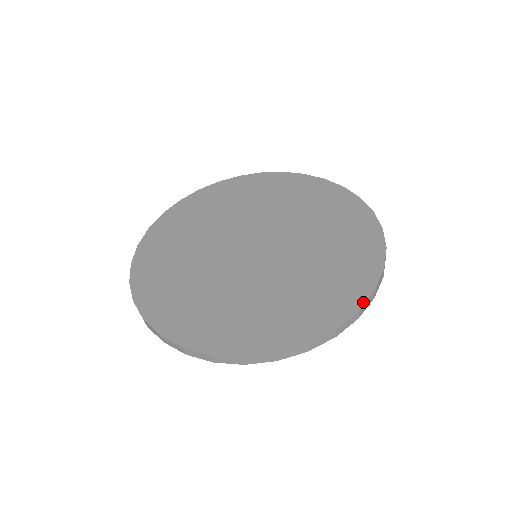
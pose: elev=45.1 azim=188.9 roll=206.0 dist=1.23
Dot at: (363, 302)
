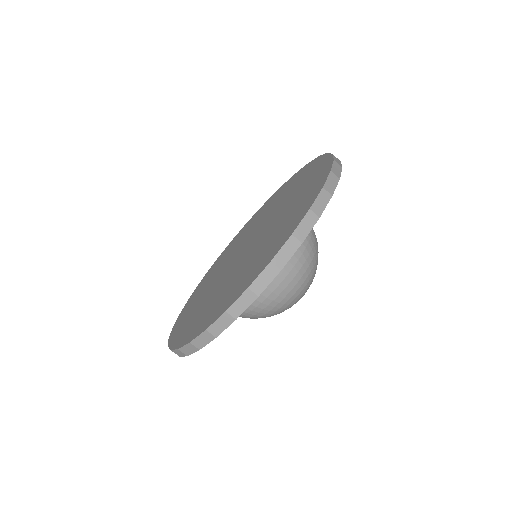
Dot at: (233, 302)
